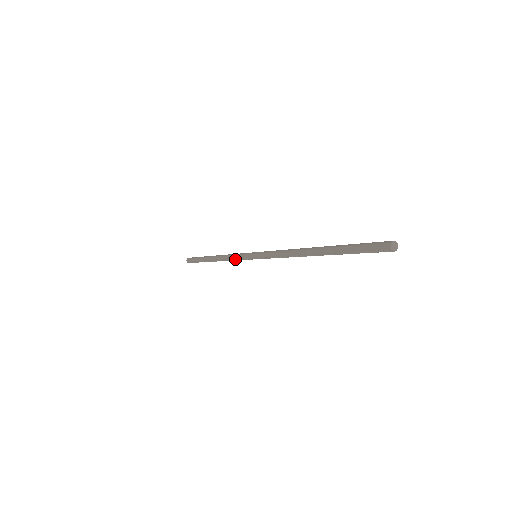
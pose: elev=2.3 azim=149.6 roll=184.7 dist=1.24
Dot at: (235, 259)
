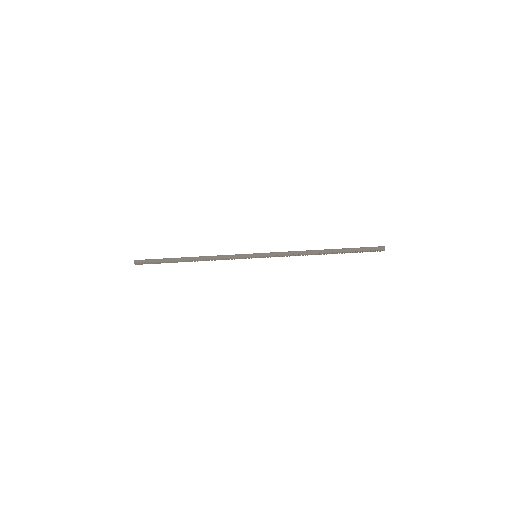
Dot at: (228, 258)
